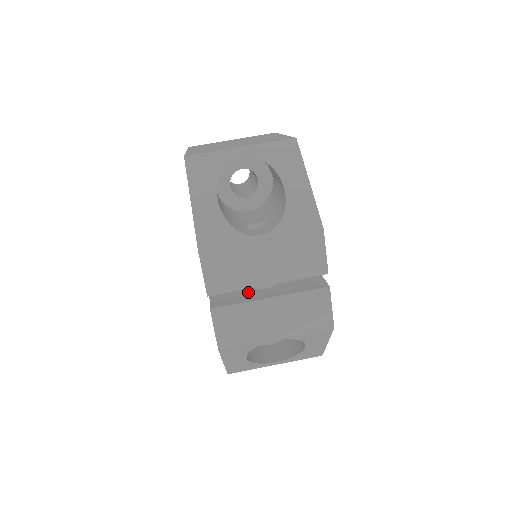
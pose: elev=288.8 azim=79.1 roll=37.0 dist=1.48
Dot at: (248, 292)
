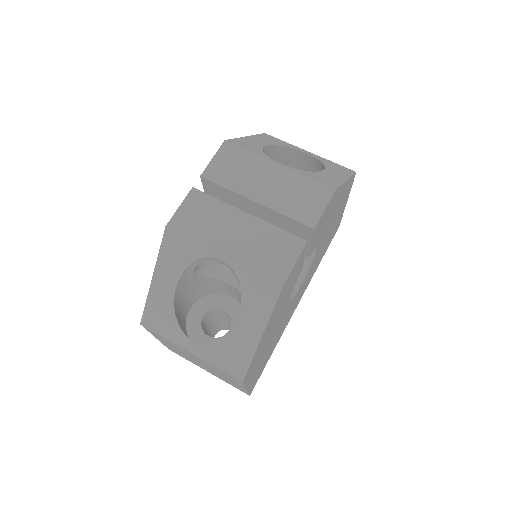
Dot at: occluded
